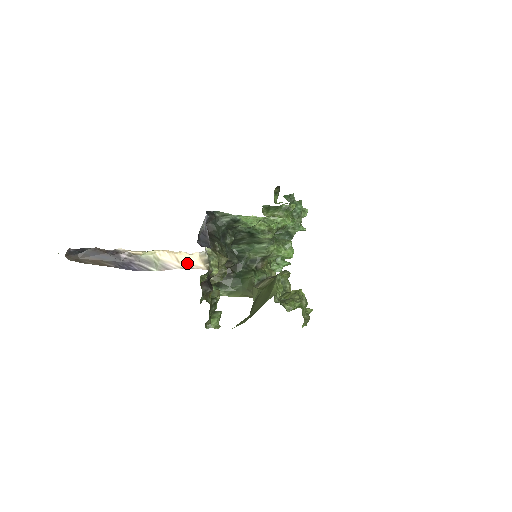
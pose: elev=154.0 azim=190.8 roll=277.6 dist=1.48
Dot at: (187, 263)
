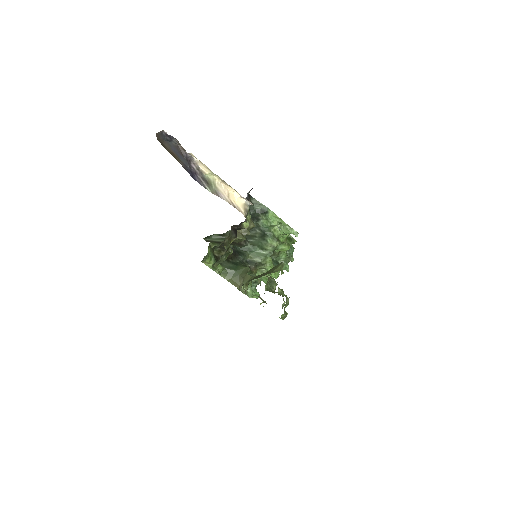
Dot at: (234, 202)
